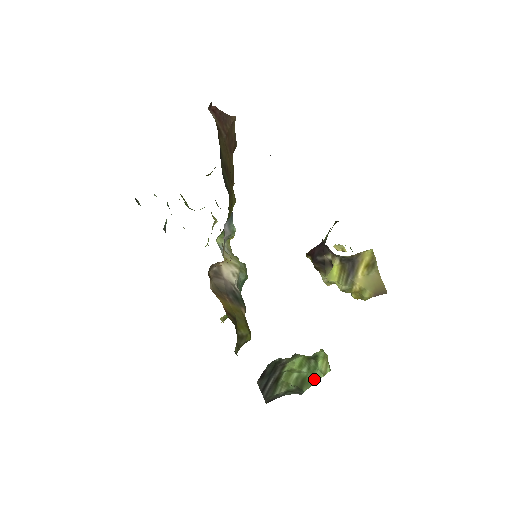
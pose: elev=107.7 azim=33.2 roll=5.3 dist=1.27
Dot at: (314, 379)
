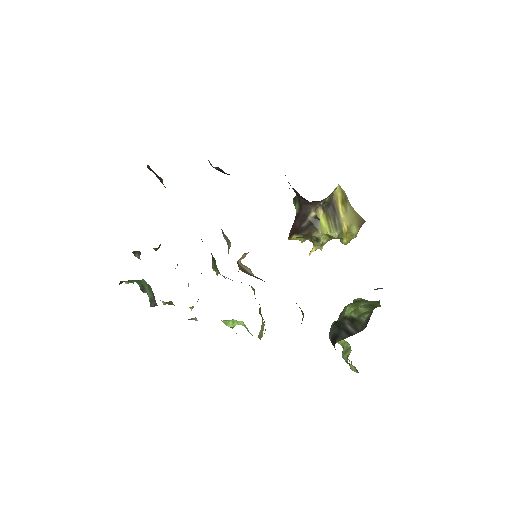
Dot at: (376, 302)
